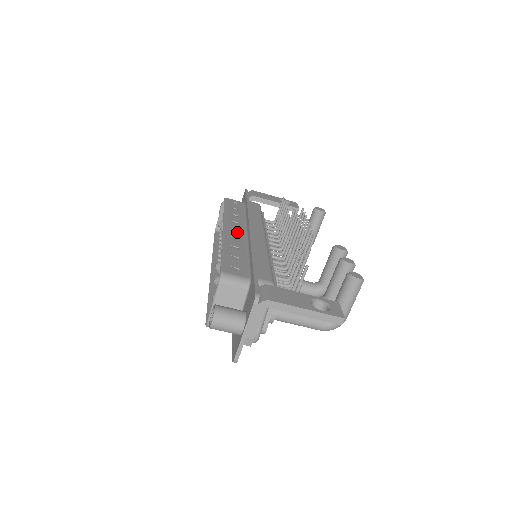
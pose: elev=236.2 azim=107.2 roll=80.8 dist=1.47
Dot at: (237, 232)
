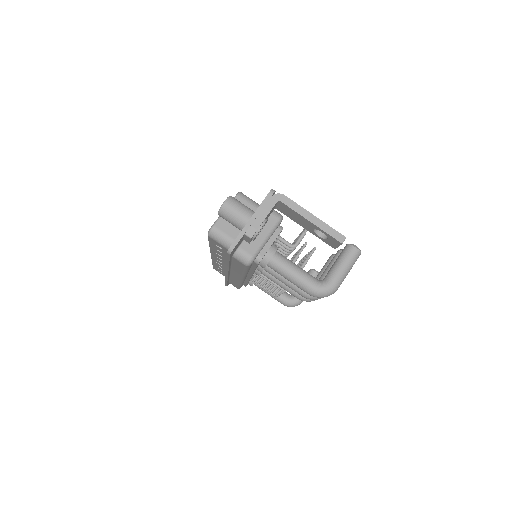
Dot at: occluded
